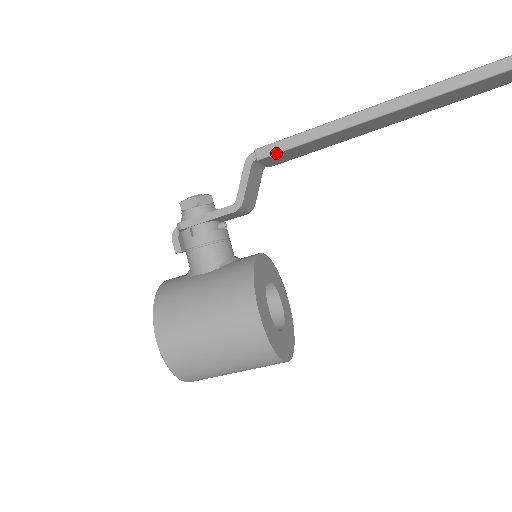
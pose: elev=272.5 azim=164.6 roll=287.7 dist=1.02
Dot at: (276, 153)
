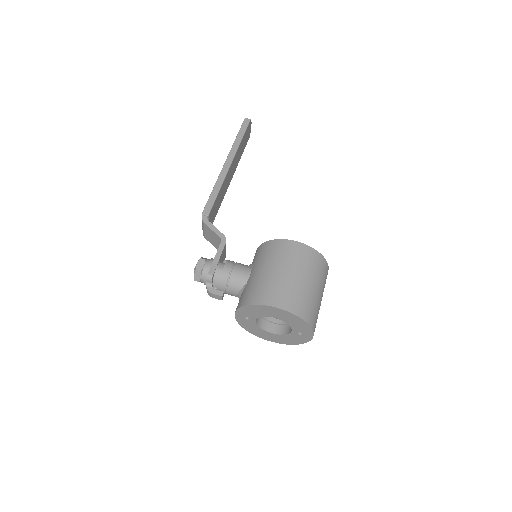
Dot at: (212, 206)
